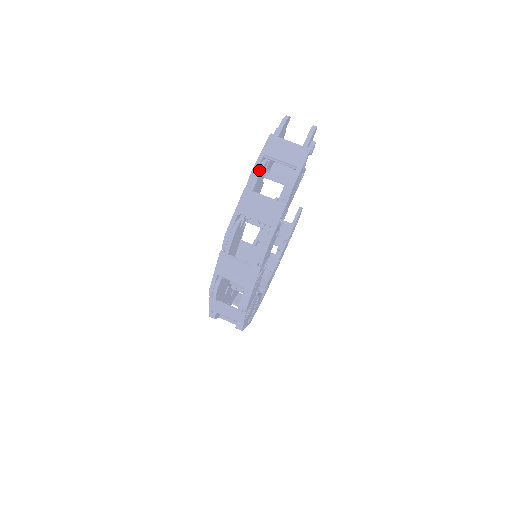
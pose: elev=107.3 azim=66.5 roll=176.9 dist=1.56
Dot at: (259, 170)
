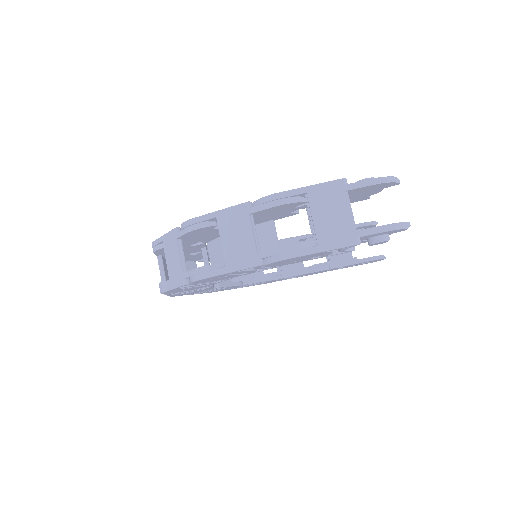
Dot at: (279, 202)
